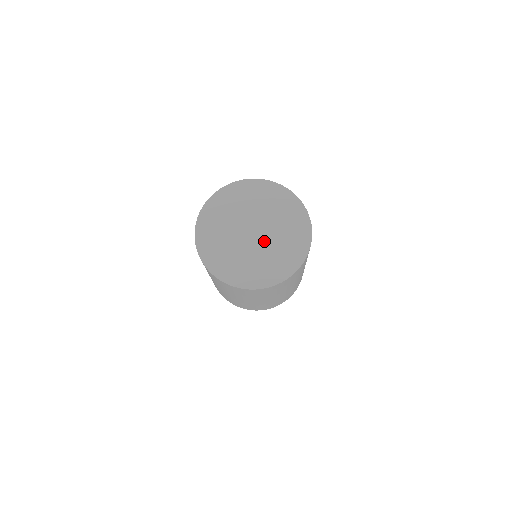
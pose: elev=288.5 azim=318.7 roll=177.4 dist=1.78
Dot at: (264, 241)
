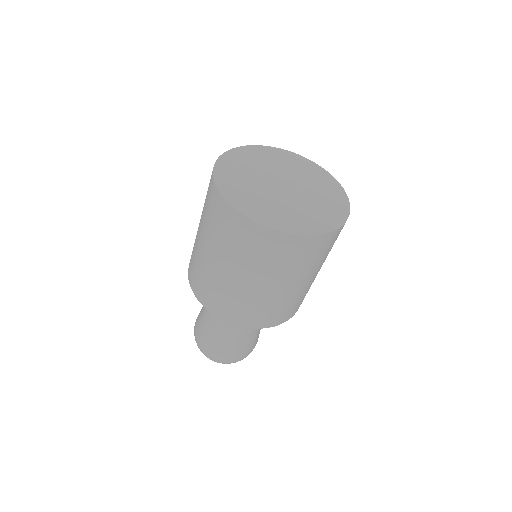
Dot at: (283, 196)
